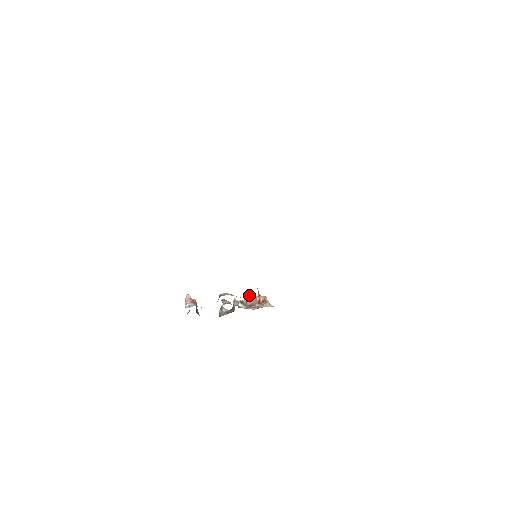
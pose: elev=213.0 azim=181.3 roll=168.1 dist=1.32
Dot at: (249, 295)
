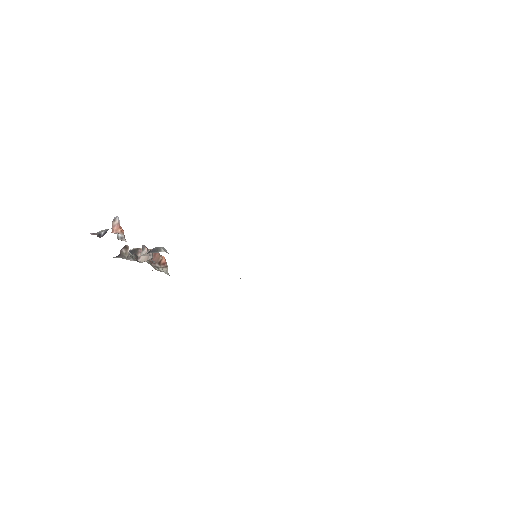
Dot at: occluded
